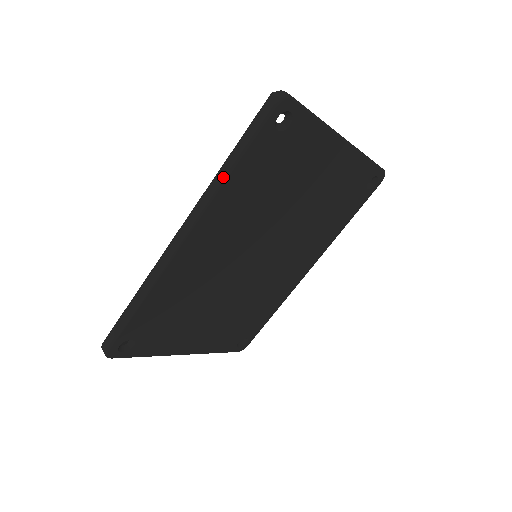
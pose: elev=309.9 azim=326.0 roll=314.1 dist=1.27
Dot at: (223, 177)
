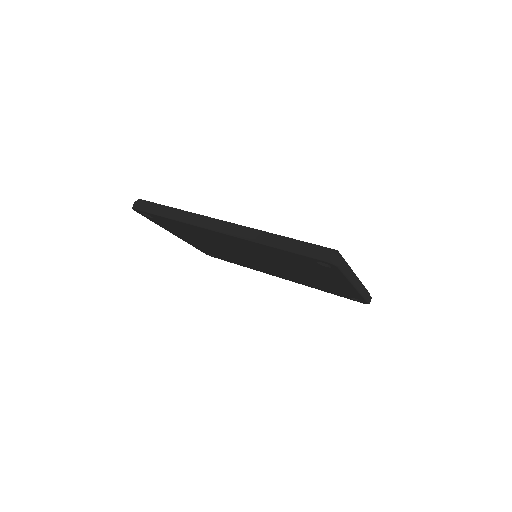
Dot at: (268, 243)
